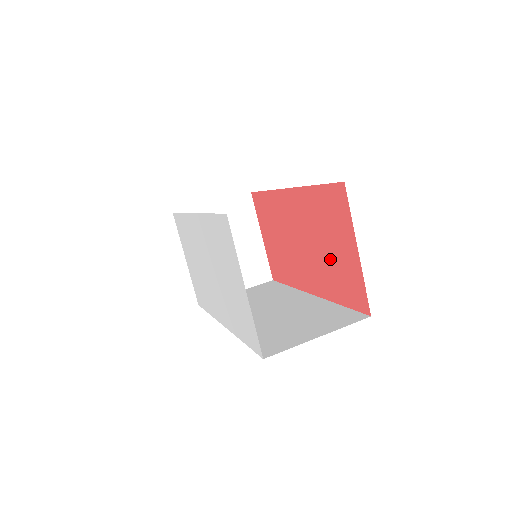
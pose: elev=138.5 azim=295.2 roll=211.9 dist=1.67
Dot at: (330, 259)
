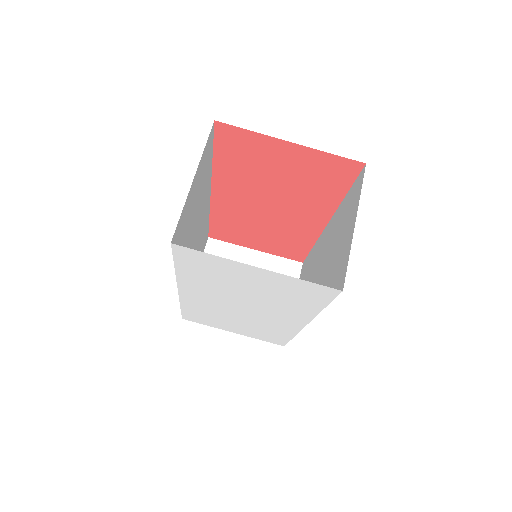
Dot at: (293, 182)
